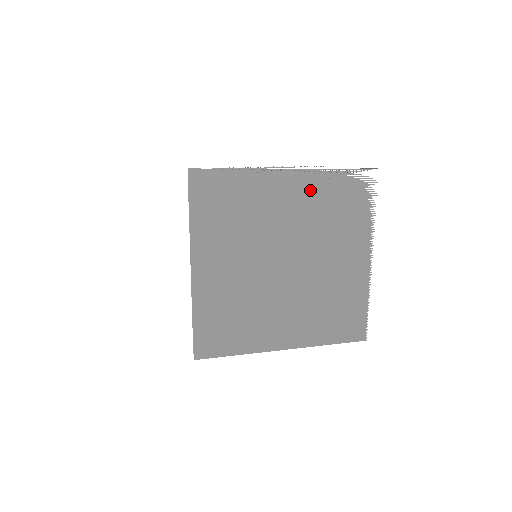
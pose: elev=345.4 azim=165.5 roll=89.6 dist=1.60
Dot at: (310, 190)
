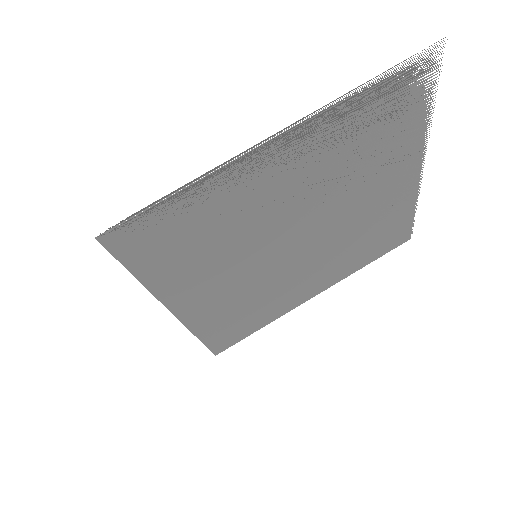
Dot at: (321, 144)
